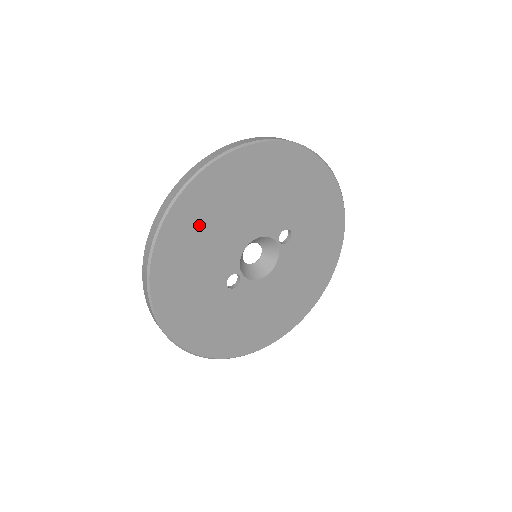
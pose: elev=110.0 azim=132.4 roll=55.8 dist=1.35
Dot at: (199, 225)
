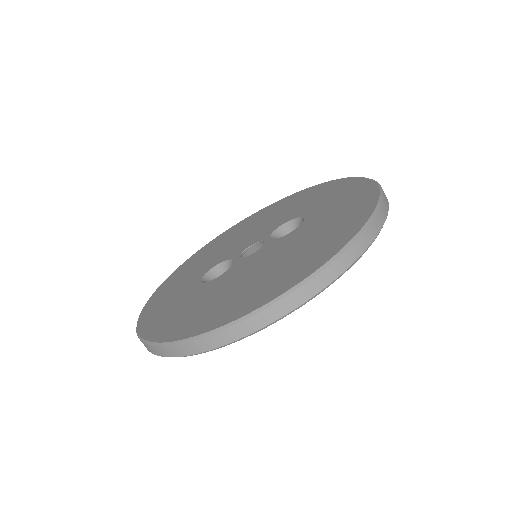
Dot at: occluded
